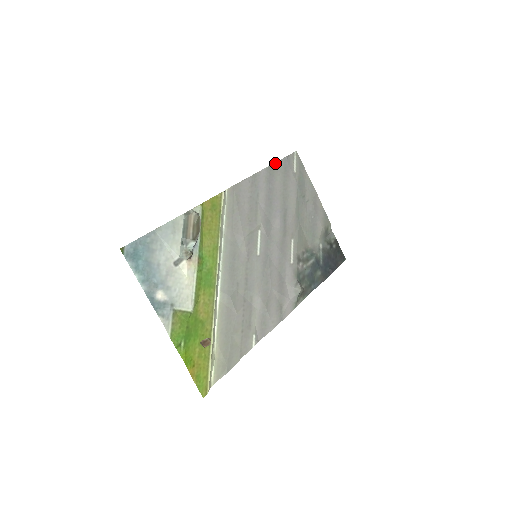
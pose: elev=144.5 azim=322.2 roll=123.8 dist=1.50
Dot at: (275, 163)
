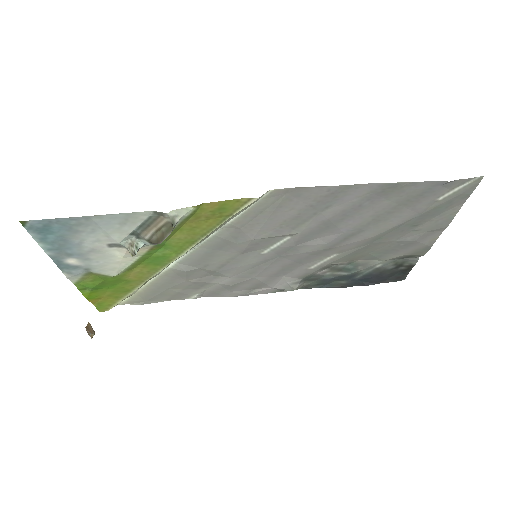
Dot at: (412, 182)
